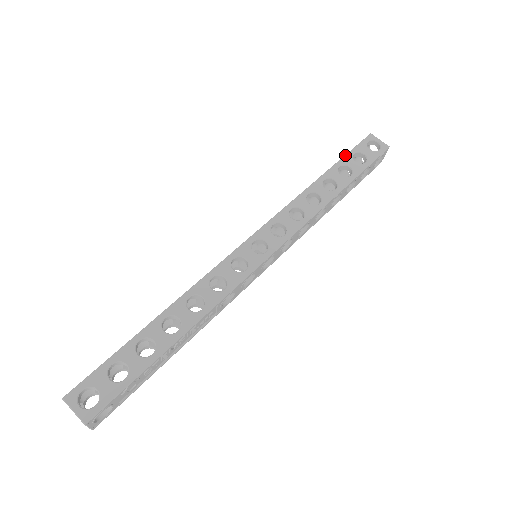
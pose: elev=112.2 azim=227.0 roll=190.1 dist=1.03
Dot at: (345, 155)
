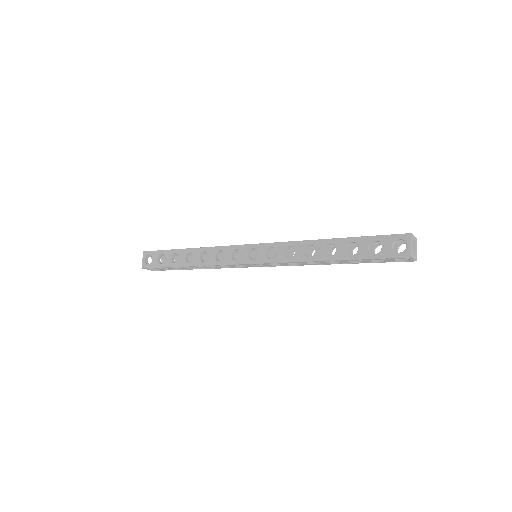
Dot at: (367, 236)
